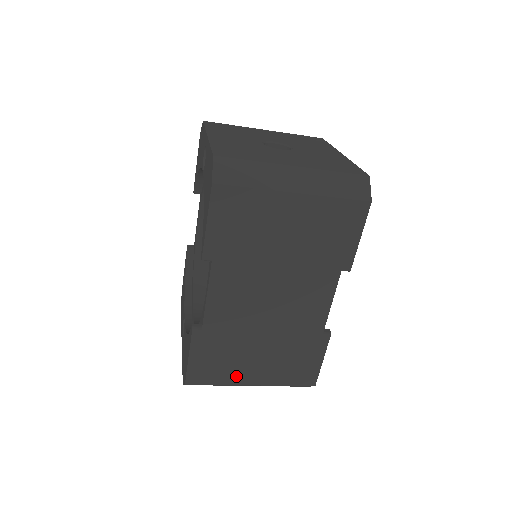
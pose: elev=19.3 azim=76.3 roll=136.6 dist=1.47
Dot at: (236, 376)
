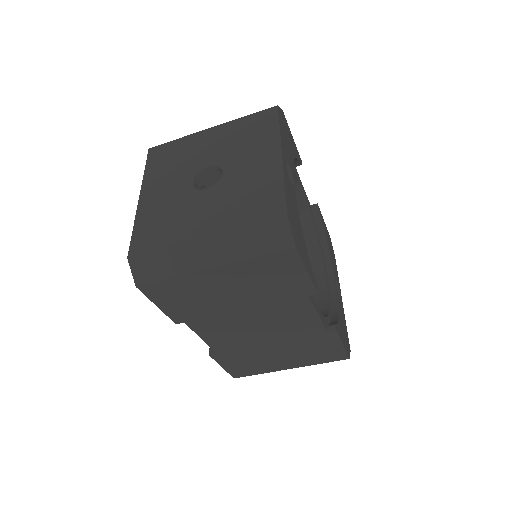
Dot at: (271, 368)
